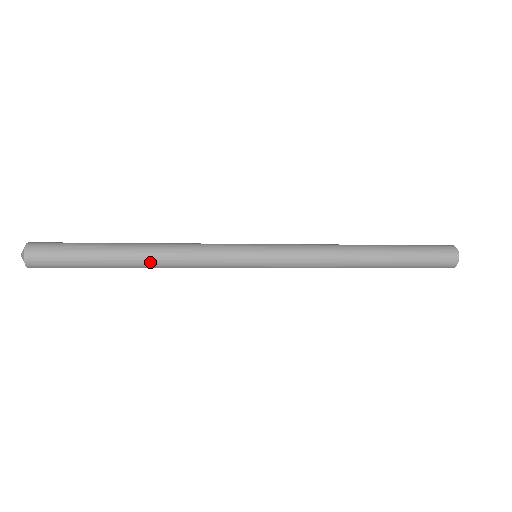
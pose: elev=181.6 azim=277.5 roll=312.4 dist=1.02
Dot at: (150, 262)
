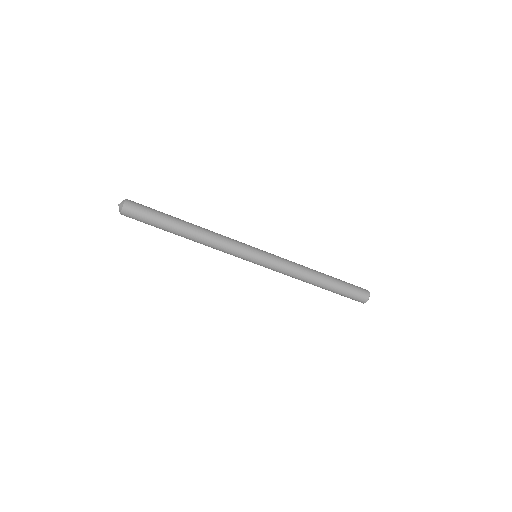
Dot at: (195, 238)
